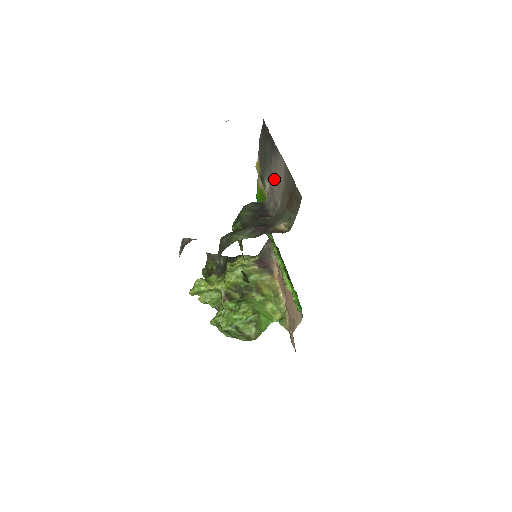
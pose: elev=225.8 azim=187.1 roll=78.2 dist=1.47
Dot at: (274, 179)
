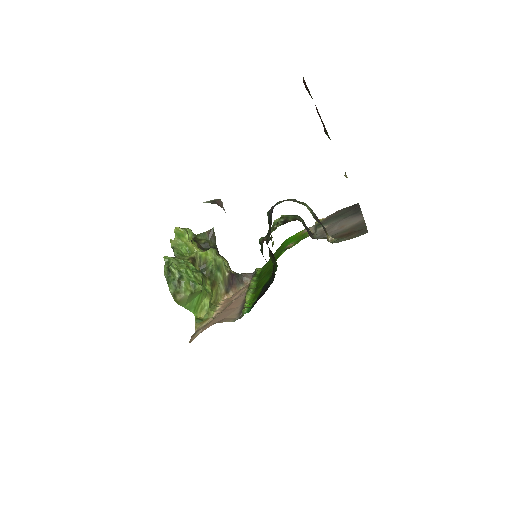
Dot at: (338, 225)
